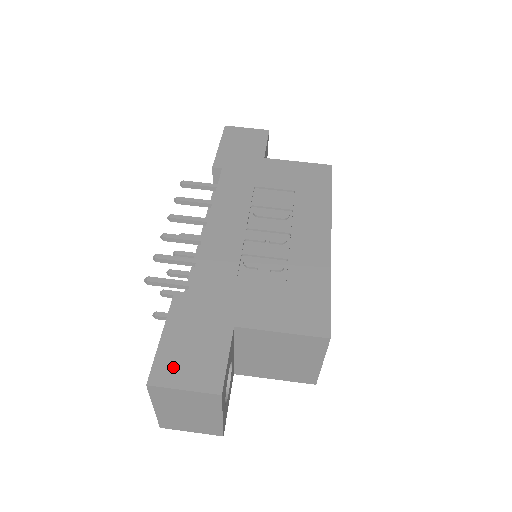
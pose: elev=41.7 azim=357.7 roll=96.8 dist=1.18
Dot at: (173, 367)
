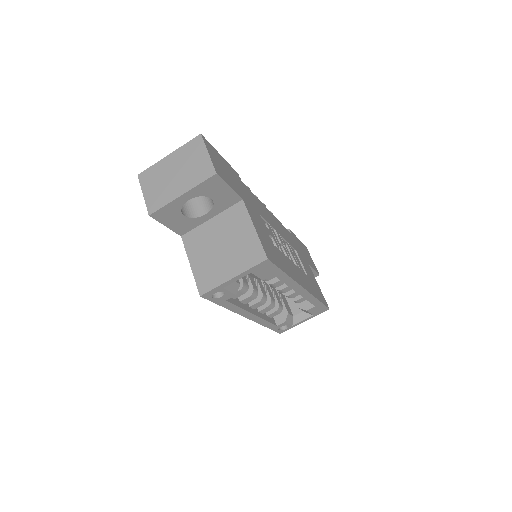
Dot at: (213, 153)
